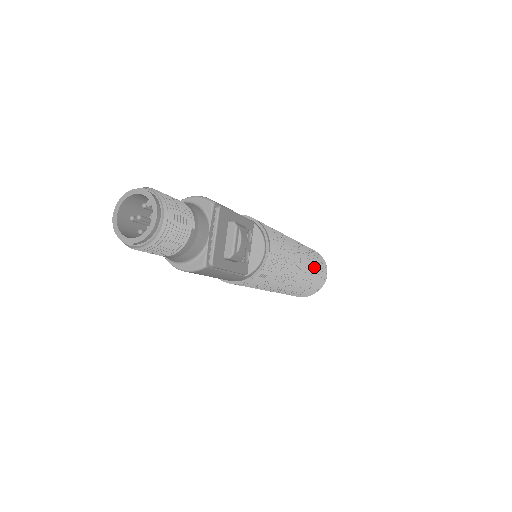
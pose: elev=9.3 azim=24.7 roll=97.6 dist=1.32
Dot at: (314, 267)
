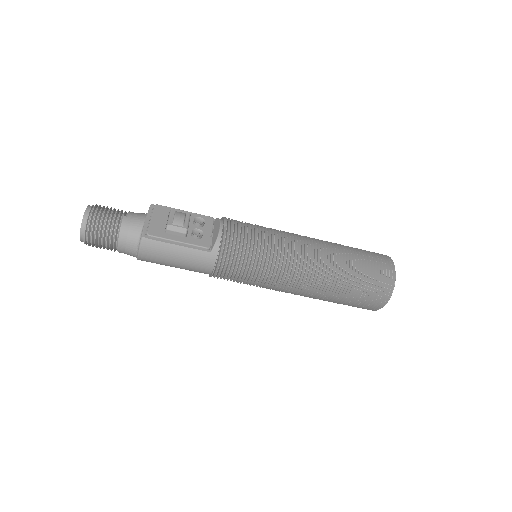
Dot at: (347, 252)
